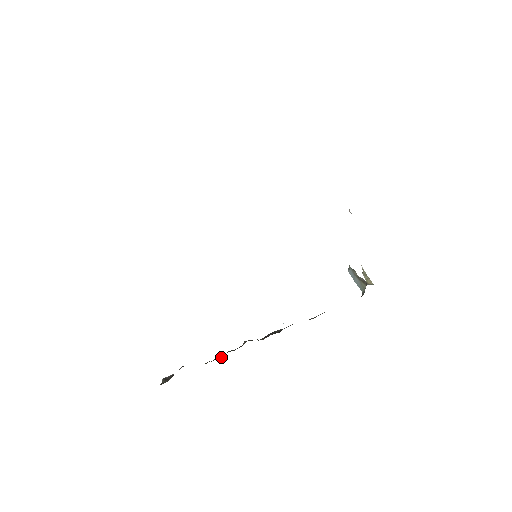
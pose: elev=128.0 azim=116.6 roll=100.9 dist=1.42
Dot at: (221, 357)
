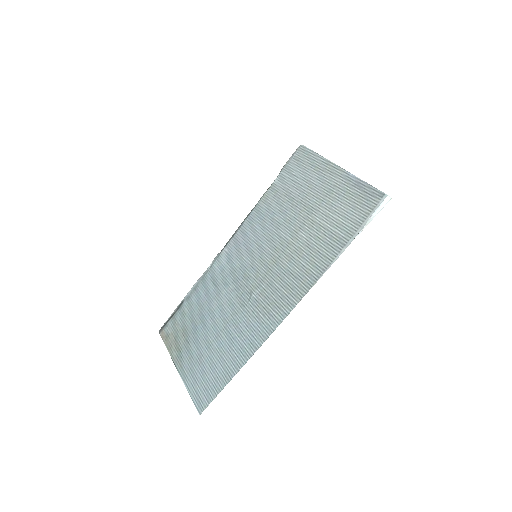
Dot at: occluded
